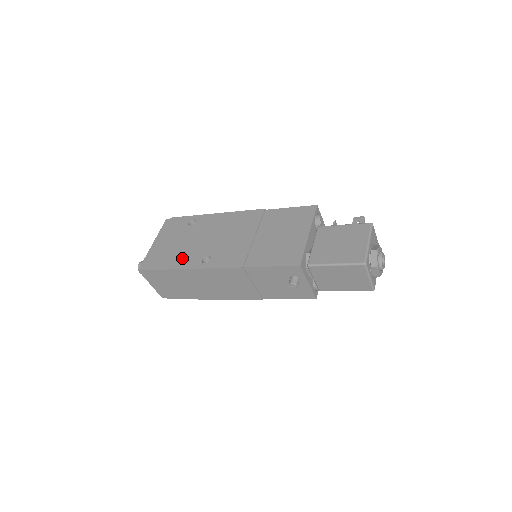
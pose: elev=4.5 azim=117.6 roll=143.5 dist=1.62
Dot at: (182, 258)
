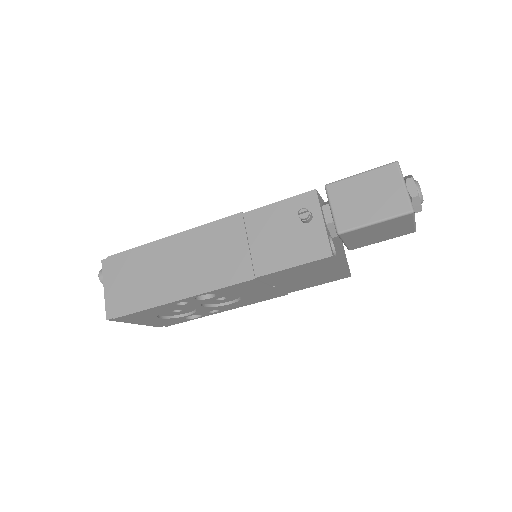
Dot at: occluded
